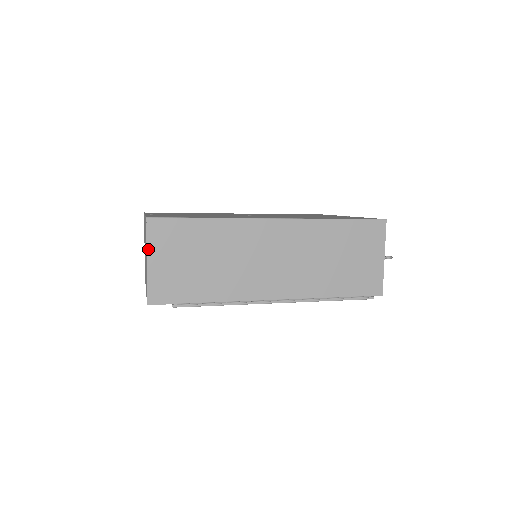
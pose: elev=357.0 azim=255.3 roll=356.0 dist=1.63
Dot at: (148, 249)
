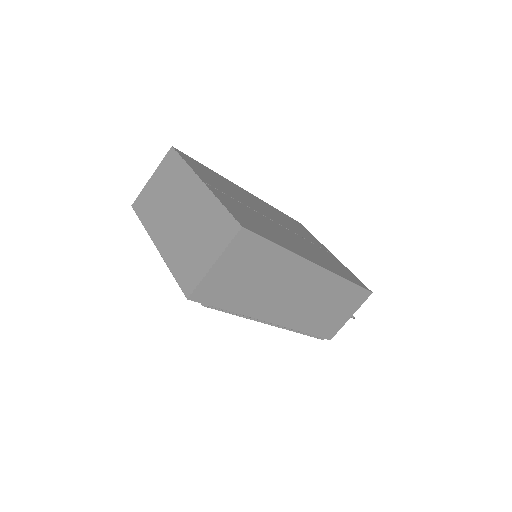
Dot at: (223, 254)
